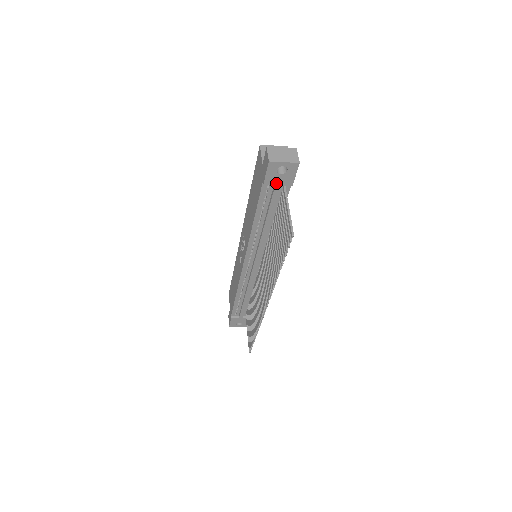
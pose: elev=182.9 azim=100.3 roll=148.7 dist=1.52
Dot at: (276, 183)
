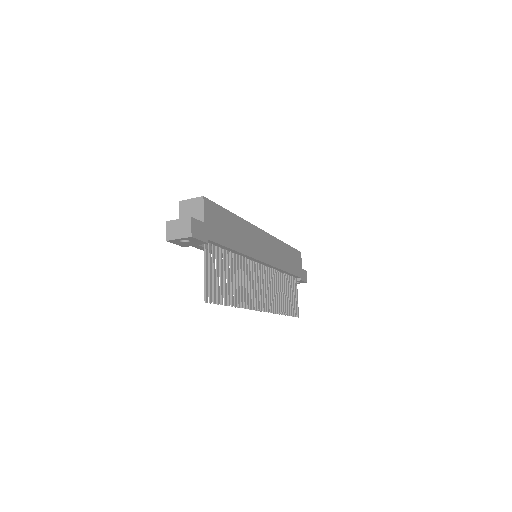
Dot at: (192, 245)
